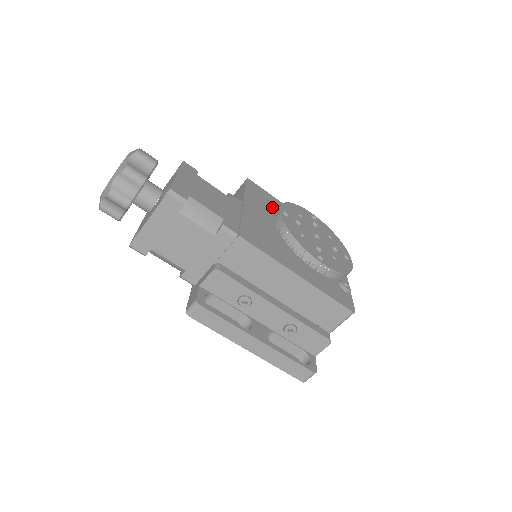
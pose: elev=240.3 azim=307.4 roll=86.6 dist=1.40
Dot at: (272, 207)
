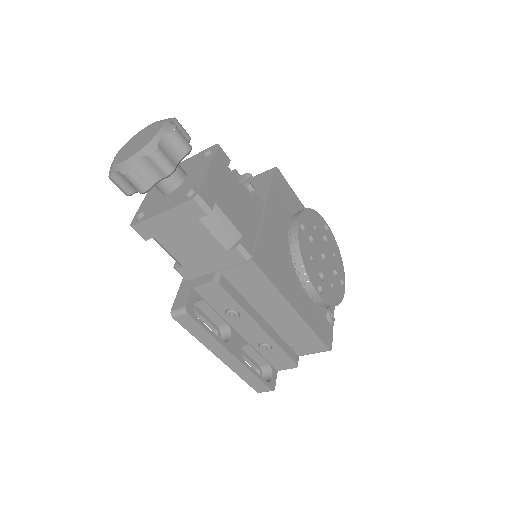
Dot at: (290, 209)
